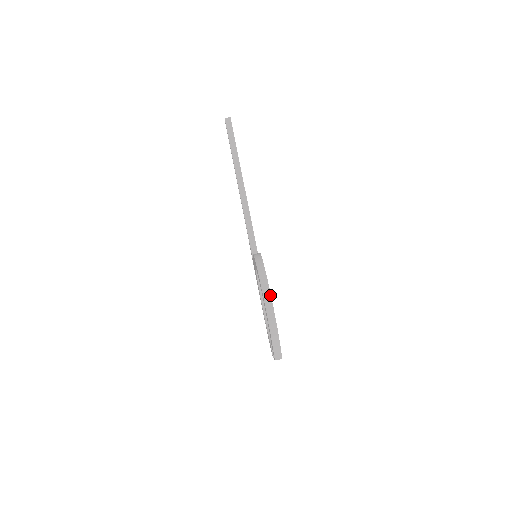
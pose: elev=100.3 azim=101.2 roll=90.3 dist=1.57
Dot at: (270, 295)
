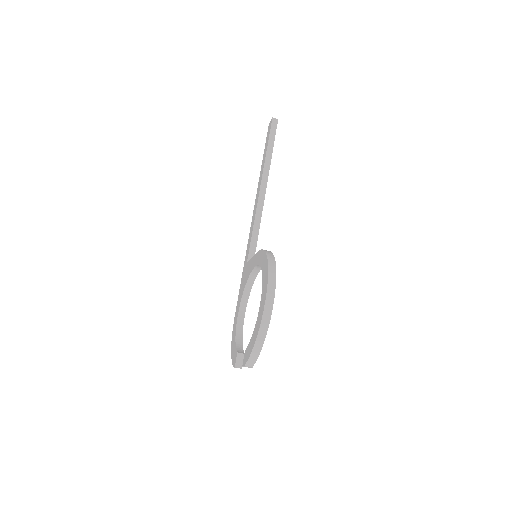
Dot at: (274, 292)
